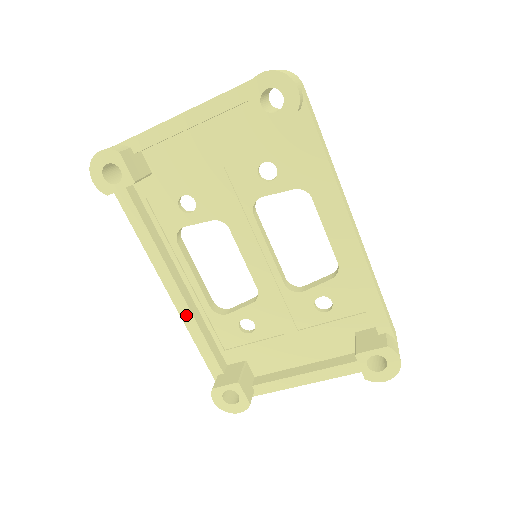
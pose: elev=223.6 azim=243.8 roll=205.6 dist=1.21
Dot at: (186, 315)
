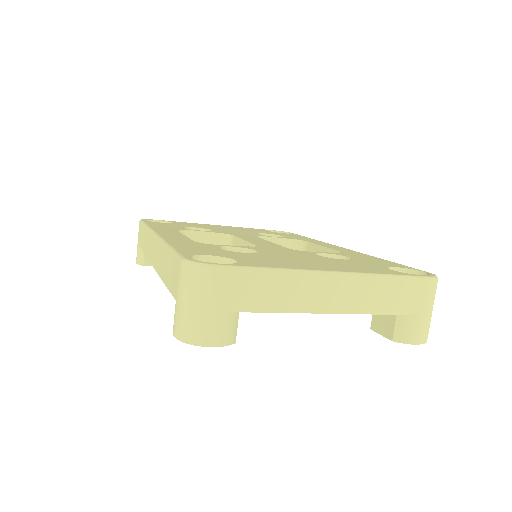
Dot at: occluded
